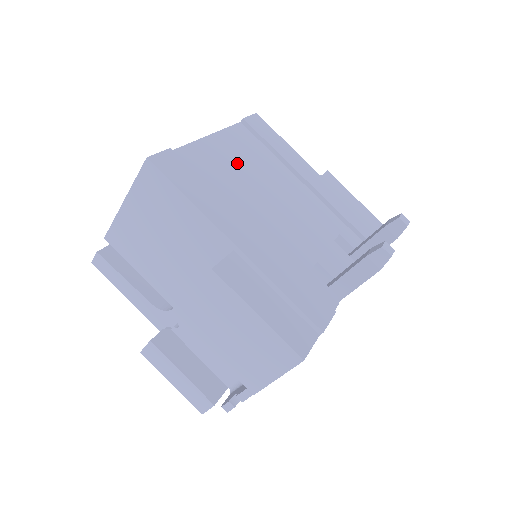
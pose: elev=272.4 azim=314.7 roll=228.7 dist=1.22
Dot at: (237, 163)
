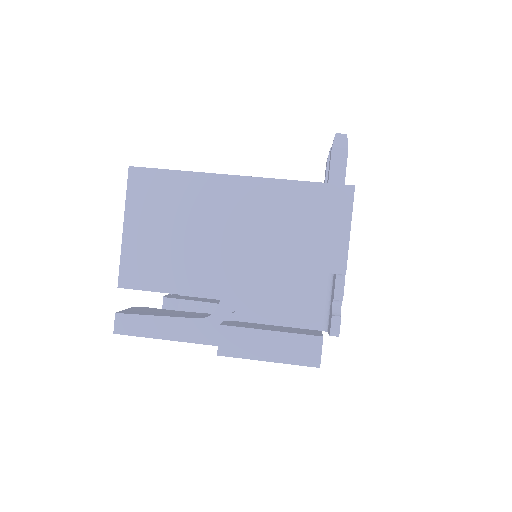
Dot at: occluded
